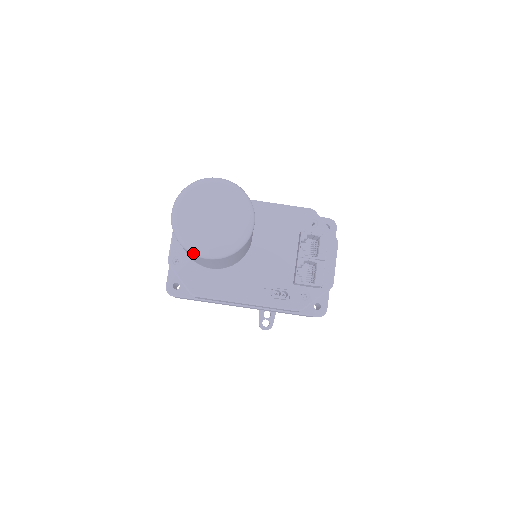
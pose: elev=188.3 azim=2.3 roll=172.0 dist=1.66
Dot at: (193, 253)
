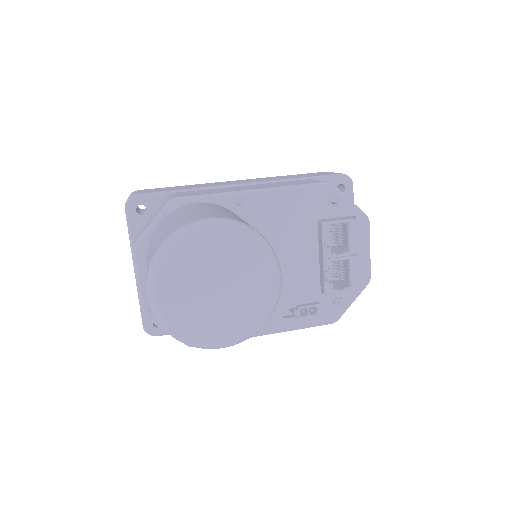
Dot at: occluded
